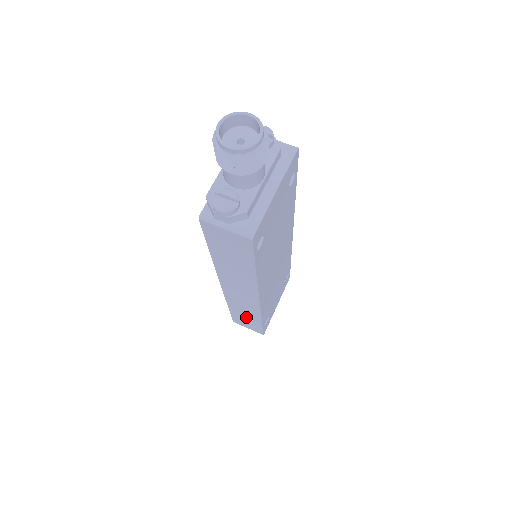
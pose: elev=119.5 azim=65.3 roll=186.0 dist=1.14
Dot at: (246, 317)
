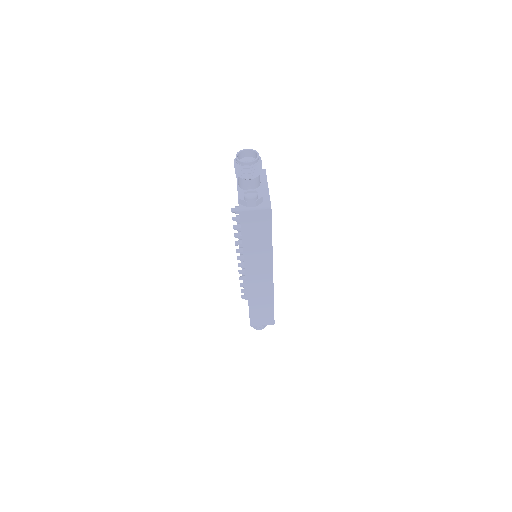
Dot at: (262, 308)
